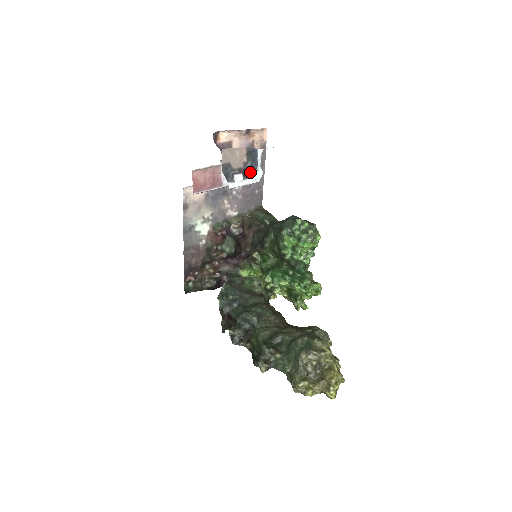
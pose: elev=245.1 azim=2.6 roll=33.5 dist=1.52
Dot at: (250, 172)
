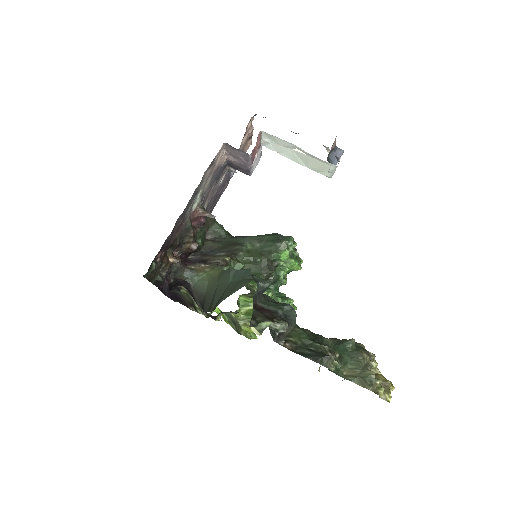
Dot at: occluded
